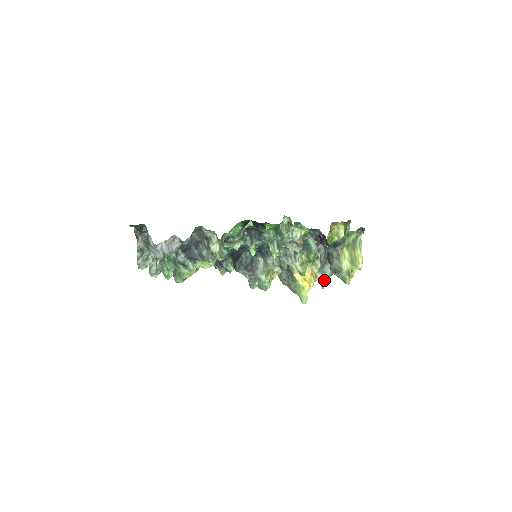
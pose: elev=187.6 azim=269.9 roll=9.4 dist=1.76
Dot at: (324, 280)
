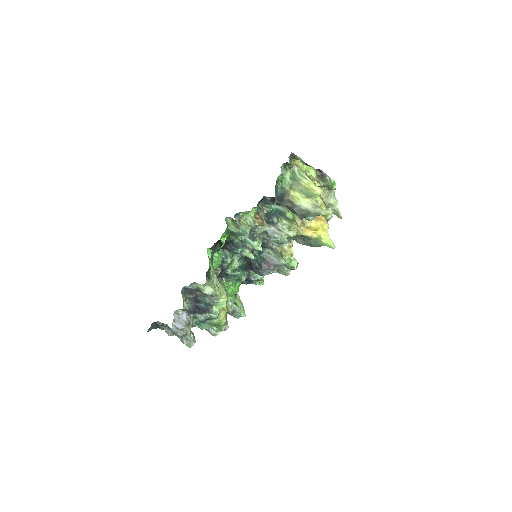
Dot at: (335, 211)
